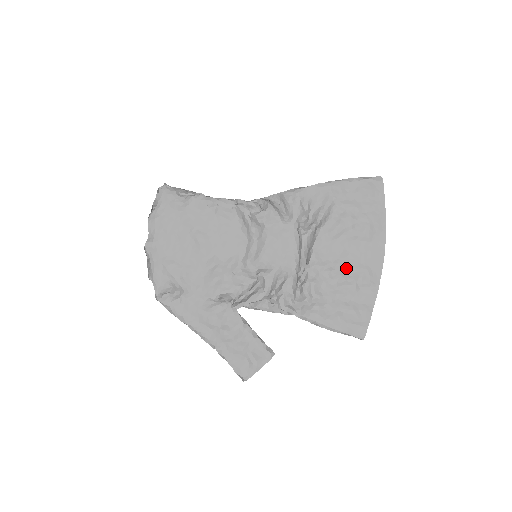
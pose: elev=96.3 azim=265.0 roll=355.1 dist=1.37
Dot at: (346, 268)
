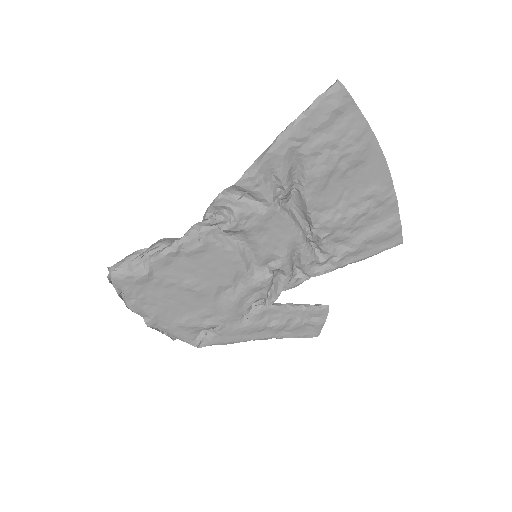
Dot at: (353, 204)
